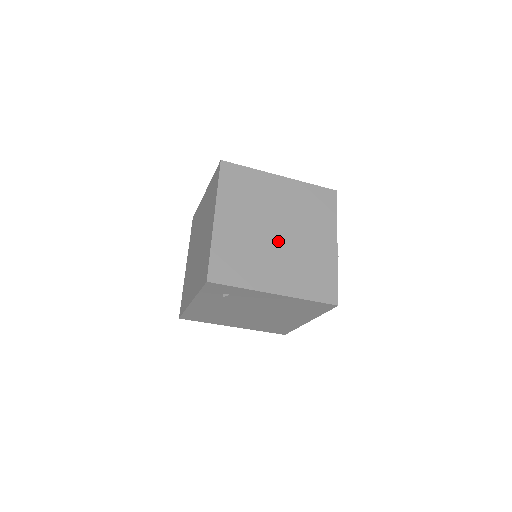
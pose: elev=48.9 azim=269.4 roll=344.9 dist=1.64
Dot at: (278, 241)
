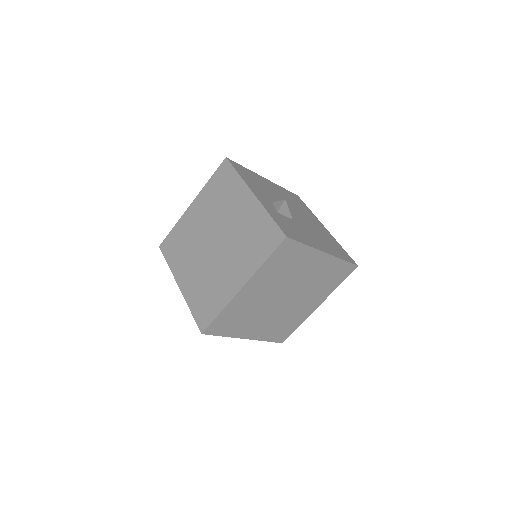
Dot at: (278, 305)
